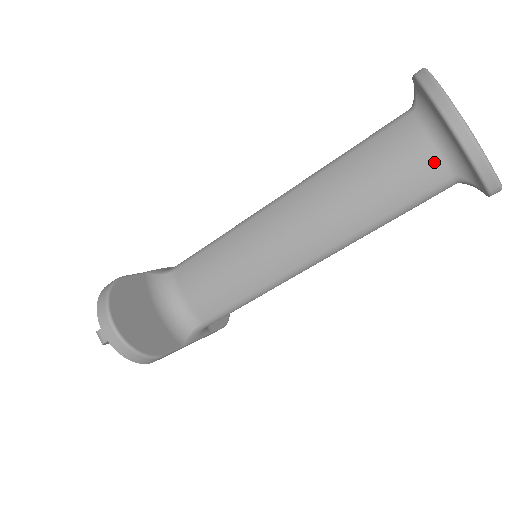
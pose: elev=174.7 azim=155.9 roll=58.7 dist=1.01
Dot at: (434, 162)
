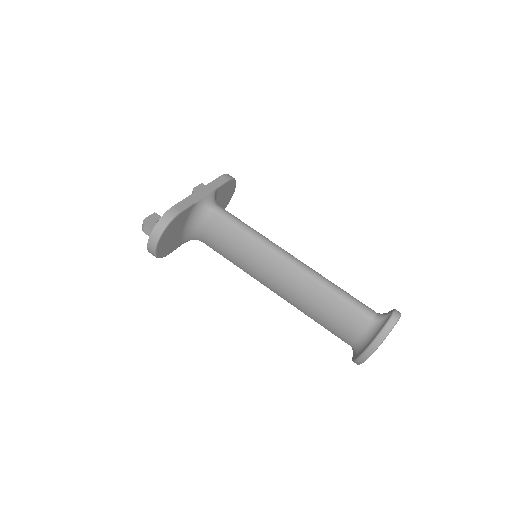
Dot at: (351, 340)
